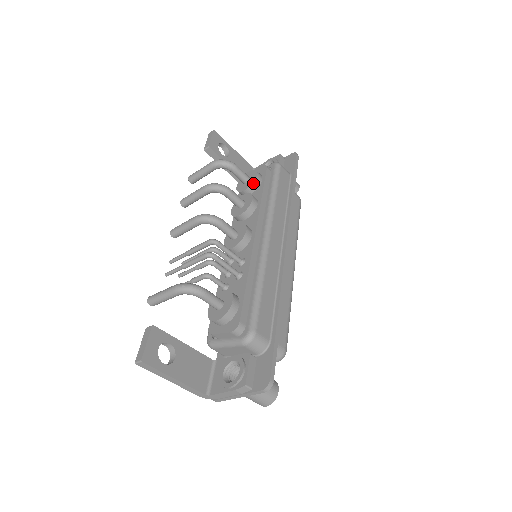
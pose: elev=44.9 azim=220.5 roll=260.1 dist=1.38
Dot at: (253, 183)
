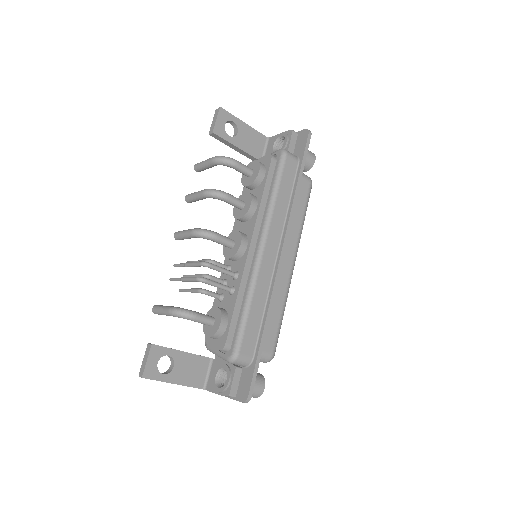
Dot at: (255, 180)
